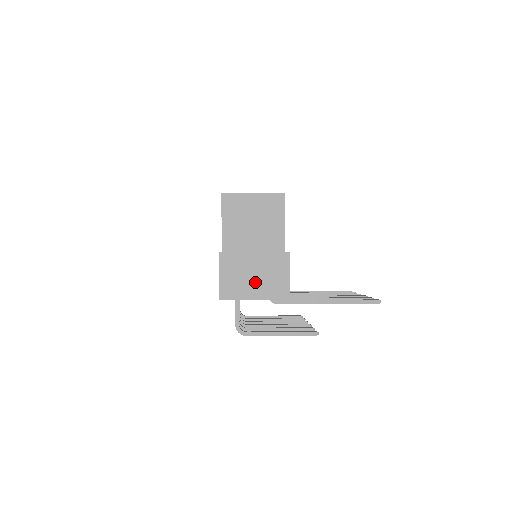
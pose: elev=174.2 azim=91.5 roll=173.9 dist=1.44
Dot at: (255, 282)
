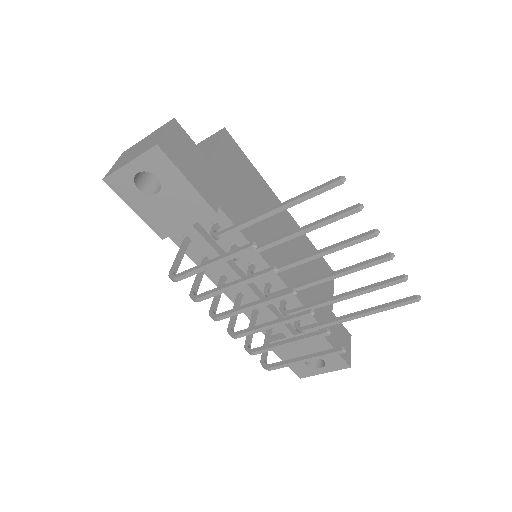
Dot at: (136, 152)
